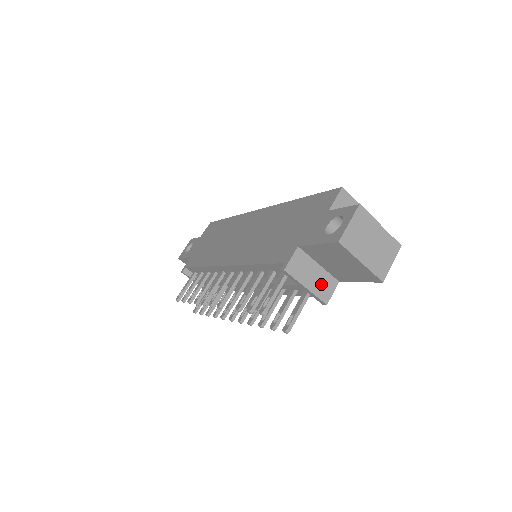
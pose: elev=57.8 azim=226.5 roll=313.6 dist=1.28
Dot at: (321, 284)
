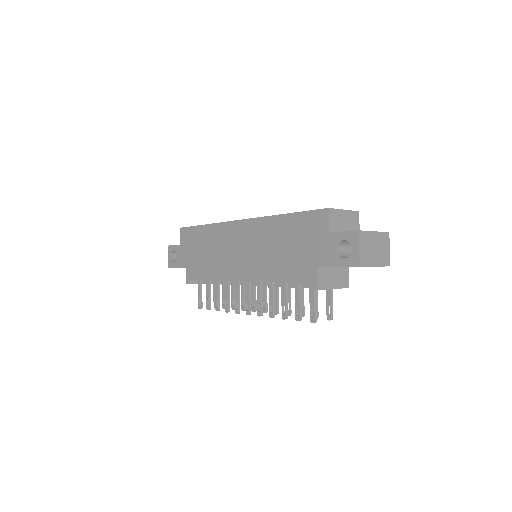
Dot at: (340, 278)
